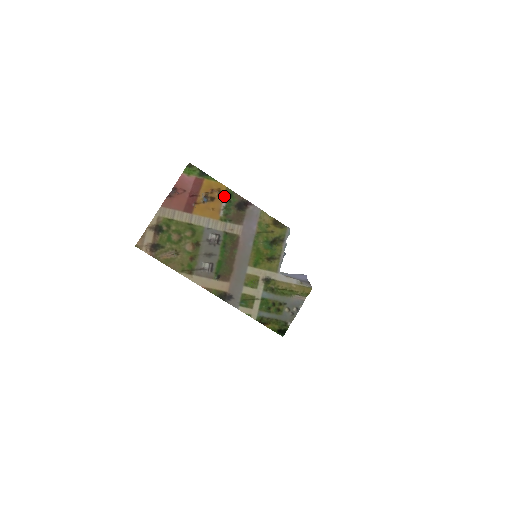
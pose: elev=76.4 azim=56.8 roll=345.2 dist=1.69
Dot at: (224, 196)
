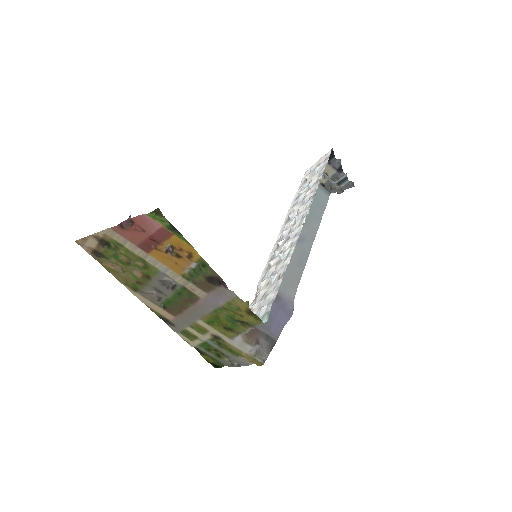
Dot at: (195, 261)
